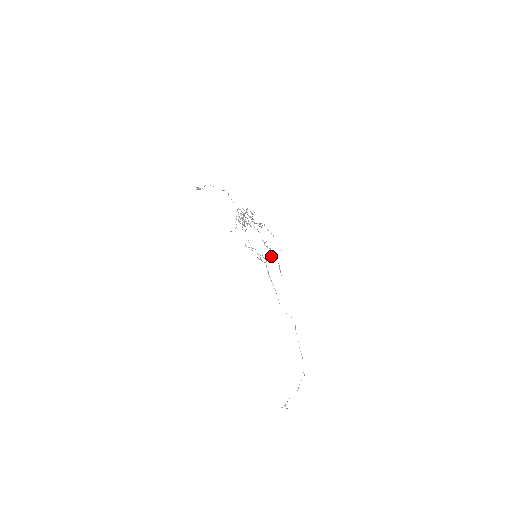
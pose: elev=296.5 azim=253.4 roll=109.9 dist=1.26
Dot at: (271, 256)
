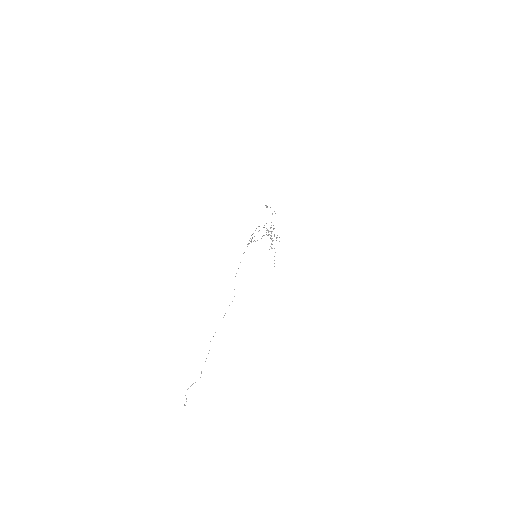
Dot at: occluded
